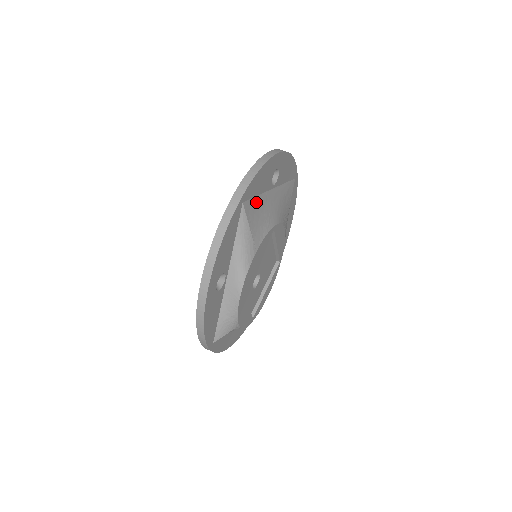
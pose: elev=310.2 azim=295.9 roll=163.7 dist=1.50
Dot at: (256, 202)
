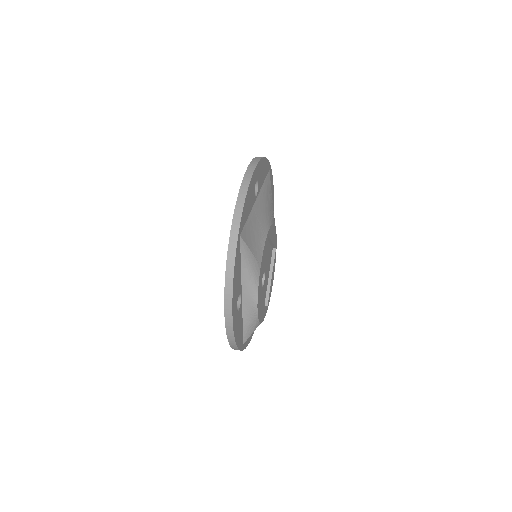
Dot at: (249, 224)
